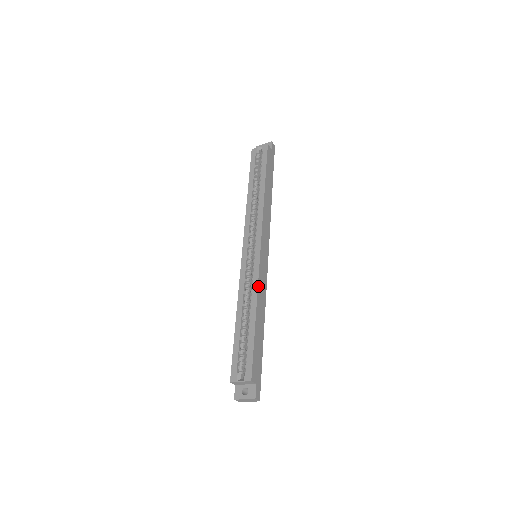
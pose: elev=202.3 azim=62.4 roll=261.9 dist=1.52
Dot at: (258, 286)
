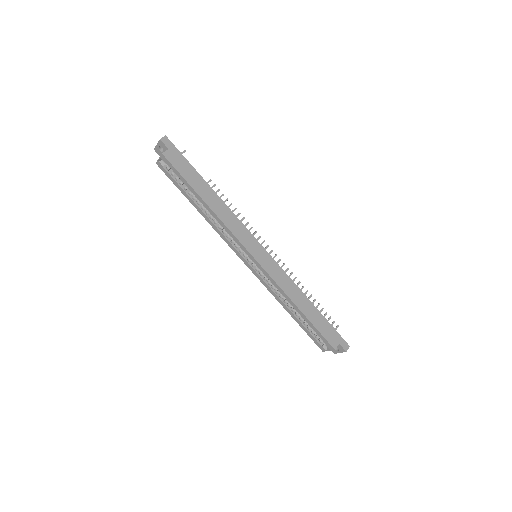
Dot at: (280, 288)
